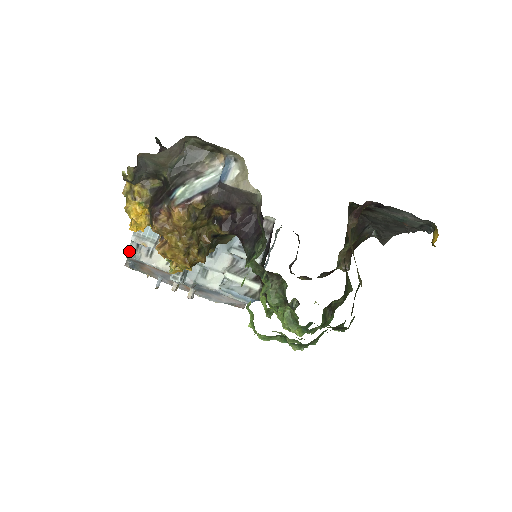
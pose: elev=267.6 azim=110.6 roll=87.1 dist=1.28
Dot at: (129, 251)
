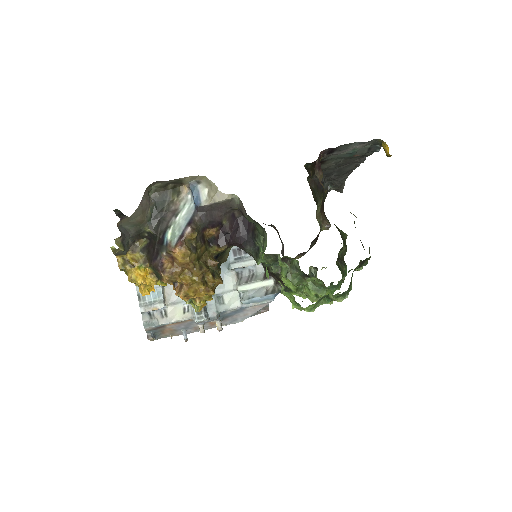
Dot at: (145, 323)
